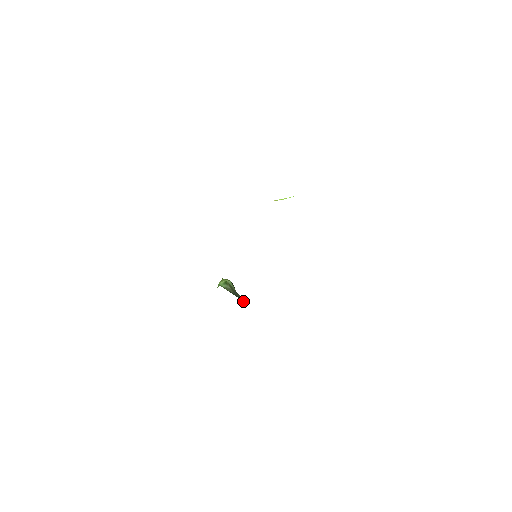
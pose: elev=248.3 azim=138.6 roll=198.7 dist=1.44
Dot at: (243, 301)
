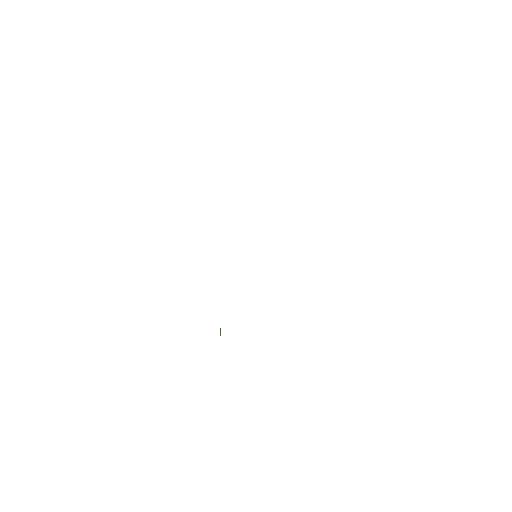
Dot at: occluded
